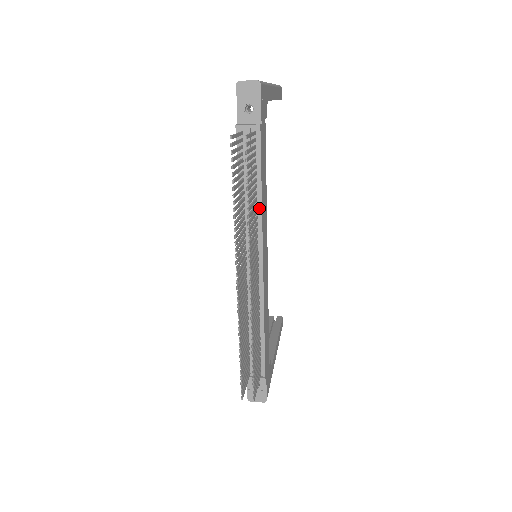
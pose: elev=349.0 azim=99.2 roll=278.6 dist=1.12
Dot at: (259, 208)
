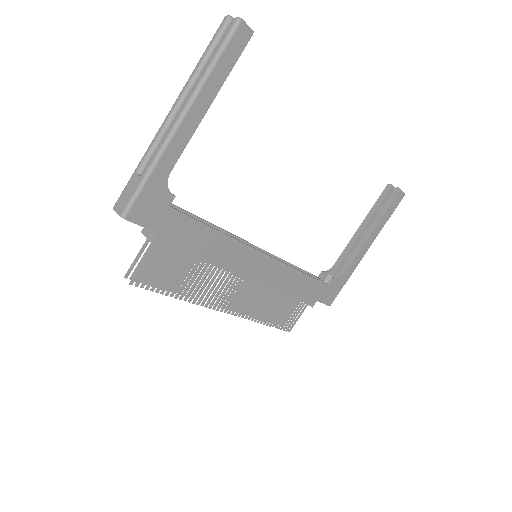
Dot at: (212, 263)
